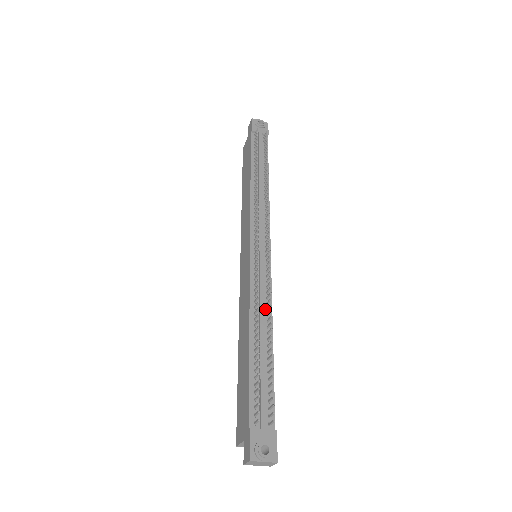
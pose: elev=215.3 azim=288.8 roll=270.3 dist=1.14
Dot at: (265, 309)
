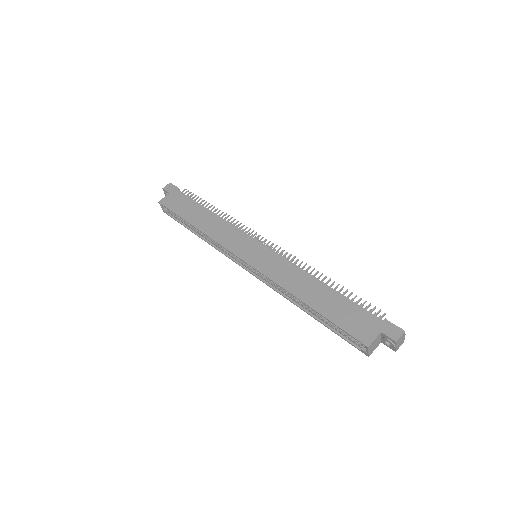
Dot at: occluded
